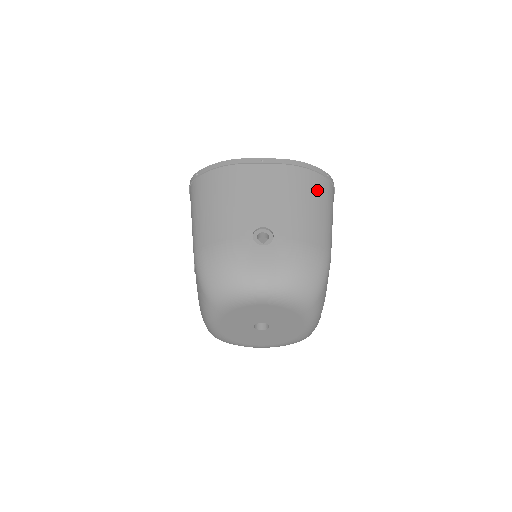
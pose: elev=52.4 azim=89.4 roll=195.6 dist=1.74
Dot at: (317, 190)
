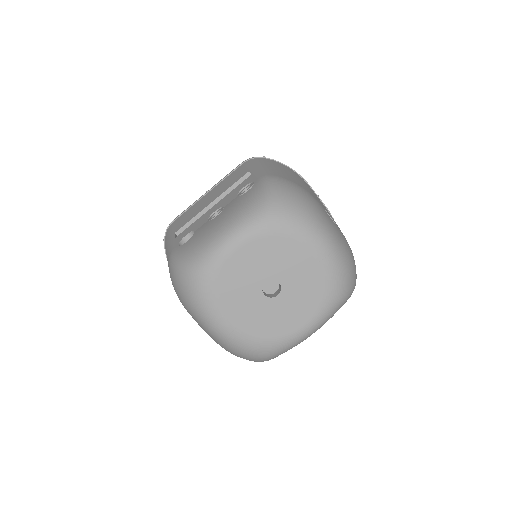
Dot at: occluded
